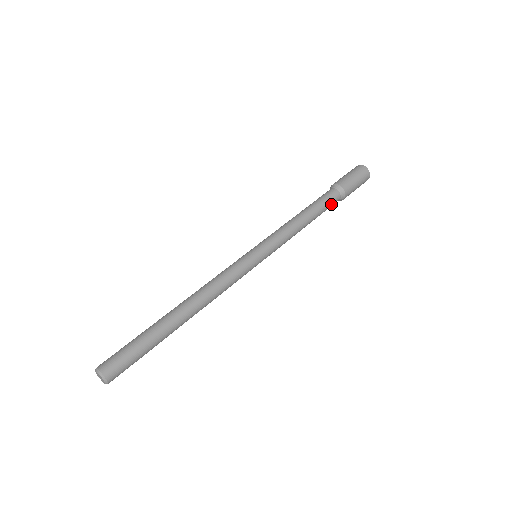
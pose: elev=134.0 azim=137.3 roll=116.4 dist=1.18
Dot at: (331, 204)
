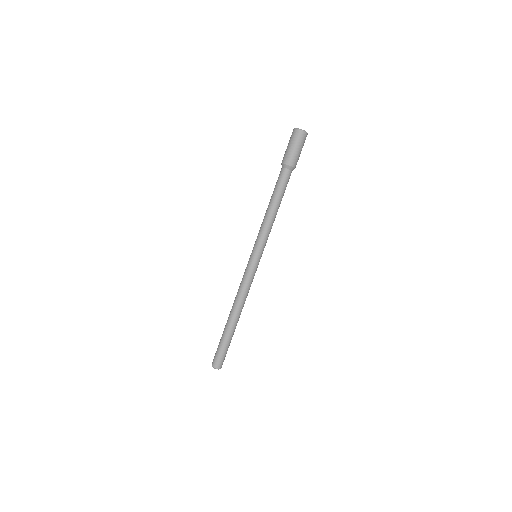
Dot at: (286, 182)
